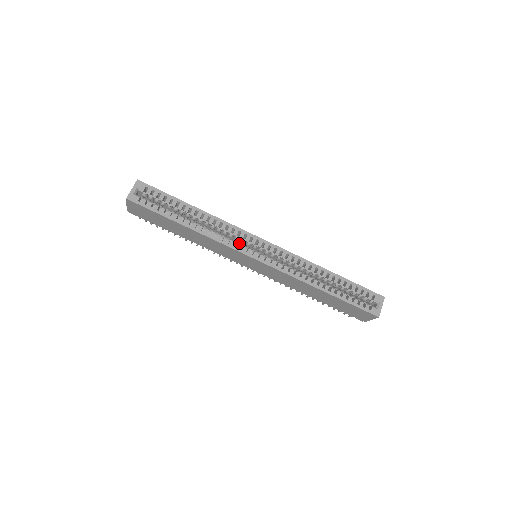
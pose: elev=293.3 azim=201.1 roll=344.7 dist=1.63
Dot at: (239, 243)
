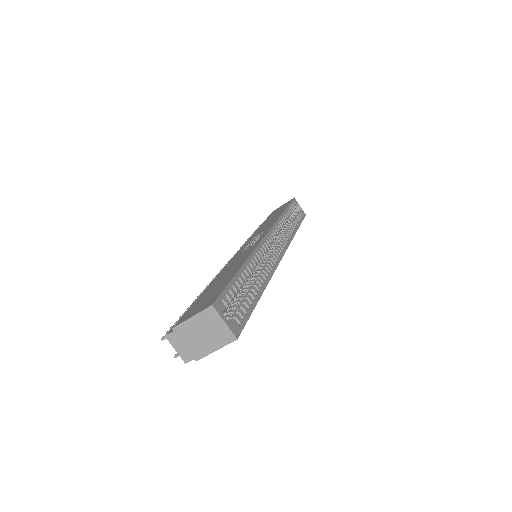
Dot at: (271, 257)
